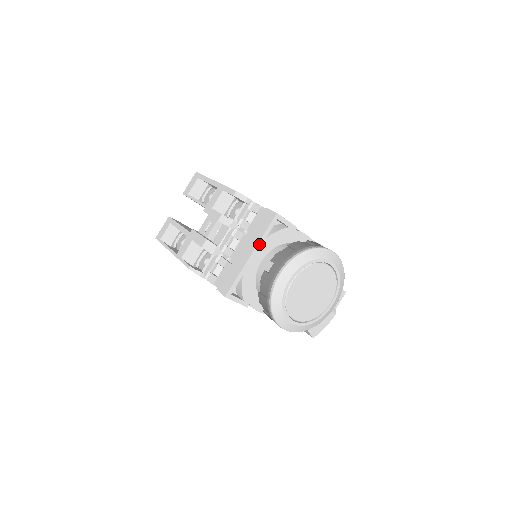
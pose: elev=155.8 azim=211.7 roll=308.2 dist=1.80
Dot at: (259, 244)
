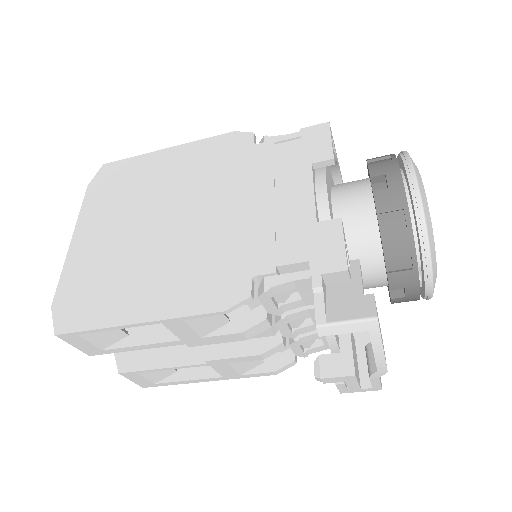
Dot at: occluded
